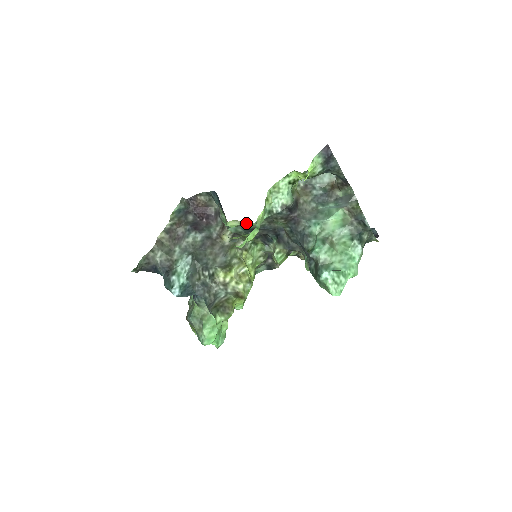
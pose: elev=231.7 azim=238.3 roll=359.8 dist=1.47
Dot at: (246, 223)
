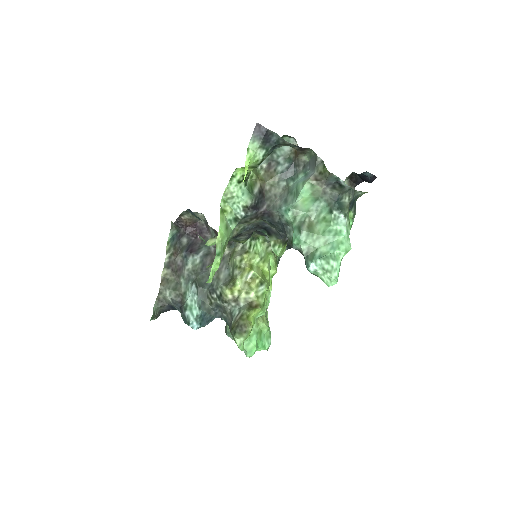
Dot at: occluded
